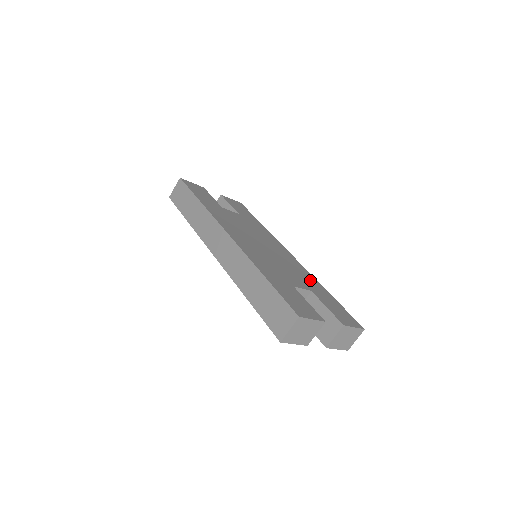
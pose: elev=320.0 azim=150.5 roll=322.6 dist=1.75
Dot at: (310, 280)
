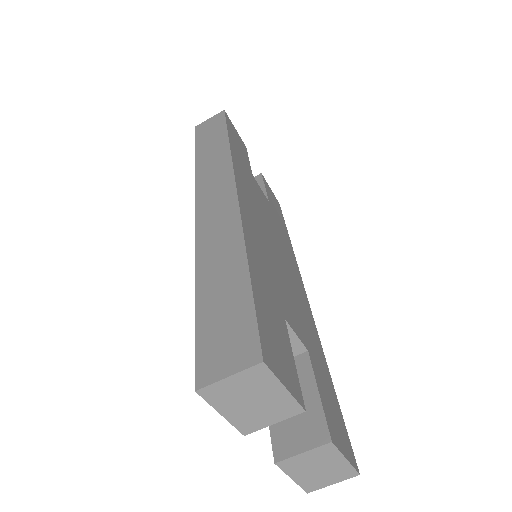
Dot at: (314, 338)
